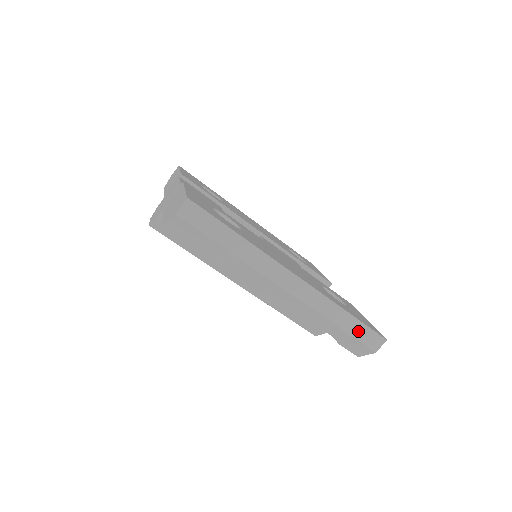
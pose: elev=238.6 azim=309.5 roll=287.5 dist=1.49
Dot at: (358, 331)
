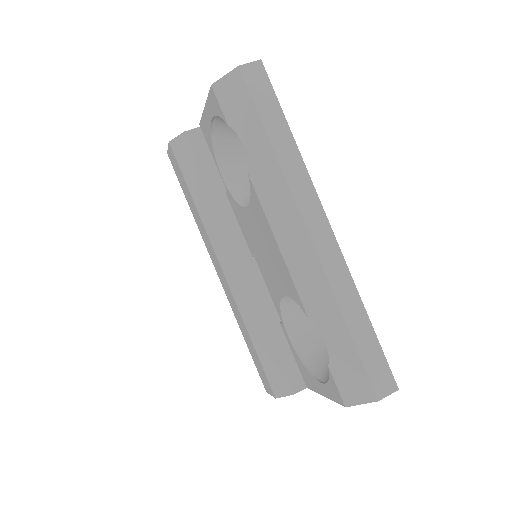
Dot at: (369, 351)
